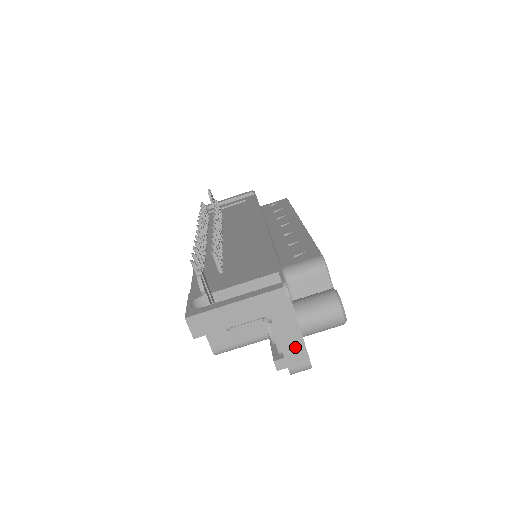
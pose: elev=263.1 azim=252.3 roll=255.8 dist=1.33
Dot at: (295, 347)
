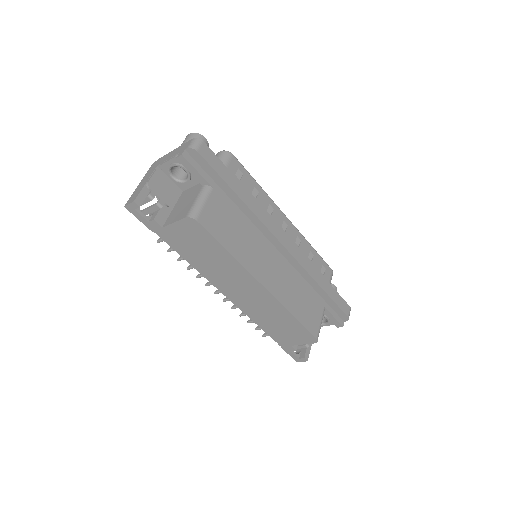
Dot at: (179, 149)
